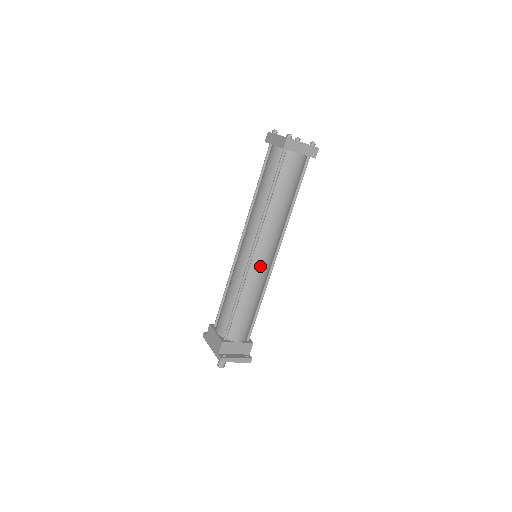
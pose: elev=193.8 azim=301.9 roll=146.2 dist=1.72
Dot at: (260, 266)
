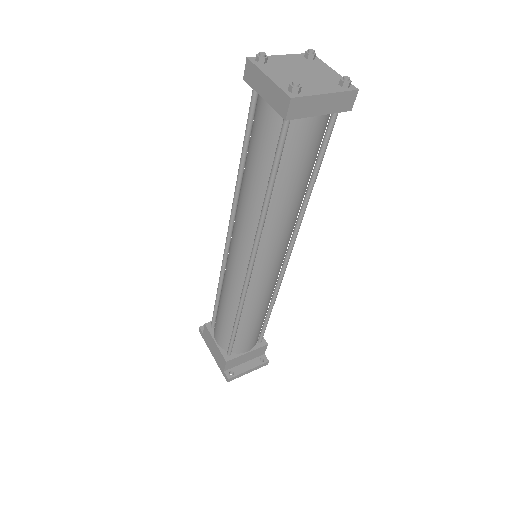
Dot at: (265, 280)
